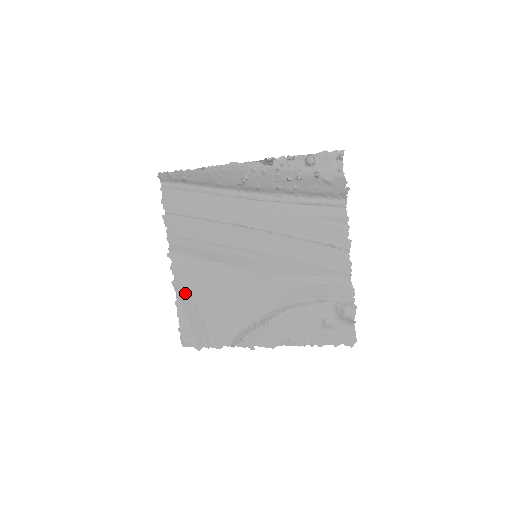
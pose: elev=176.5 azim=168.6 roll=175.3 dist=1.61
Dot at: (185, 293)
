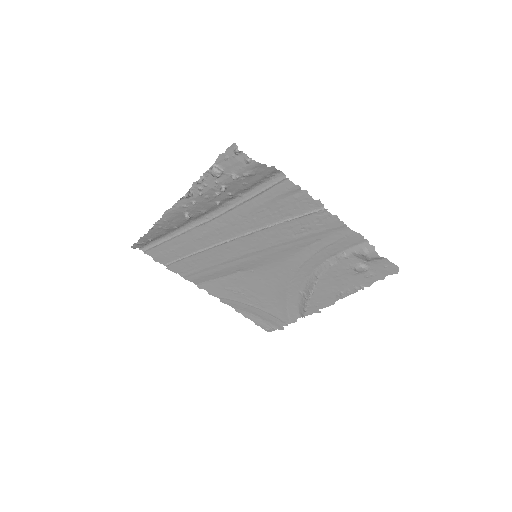
Dot at: (236, 303)
